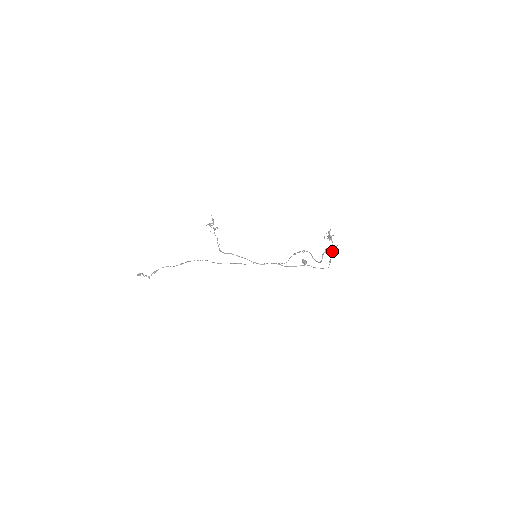
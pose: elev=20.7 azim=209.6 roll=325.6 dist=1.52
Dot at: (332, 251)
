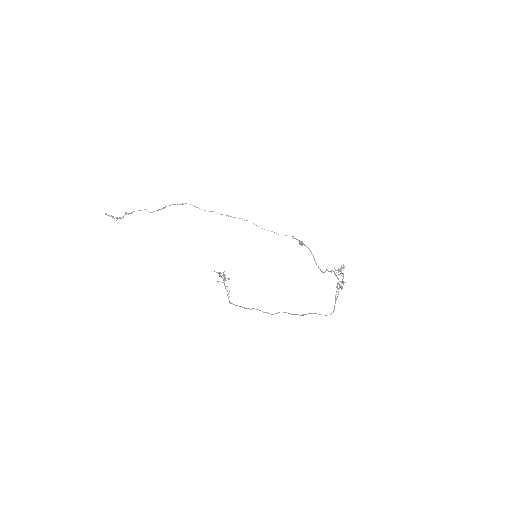
Dot at: occluded
